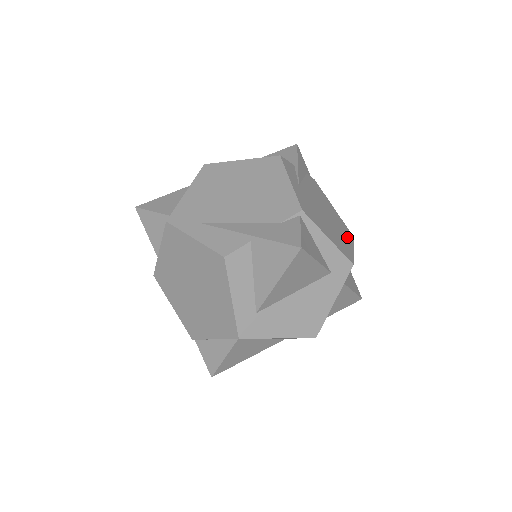
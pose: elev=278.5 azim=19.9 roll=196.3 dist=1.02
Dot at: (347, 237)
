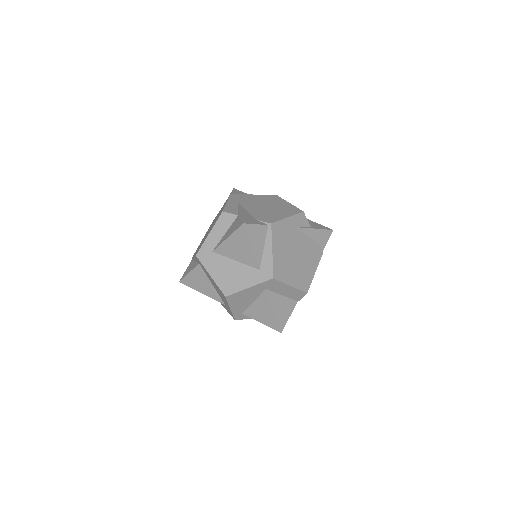
Dot at: (298, 281)
